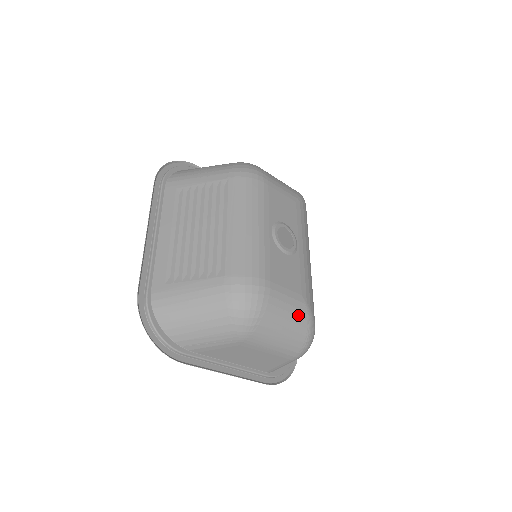
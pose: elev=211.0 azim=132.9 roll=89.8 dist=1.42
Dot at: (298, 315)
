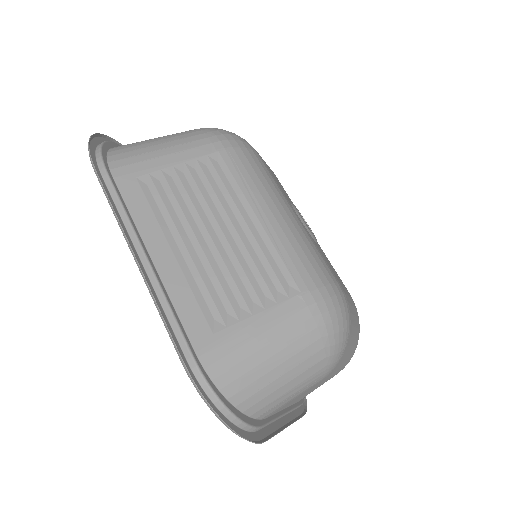
Dot at: (356, 316)
